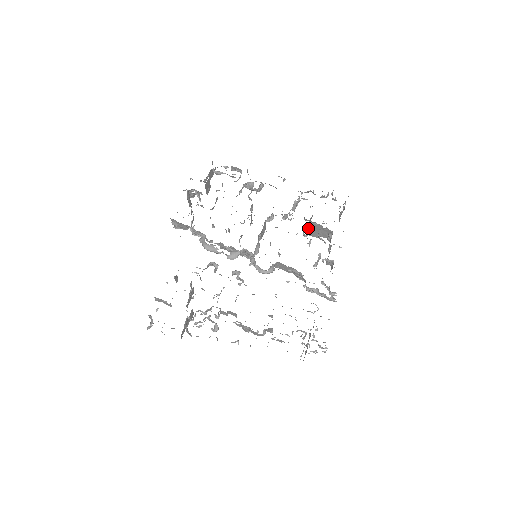
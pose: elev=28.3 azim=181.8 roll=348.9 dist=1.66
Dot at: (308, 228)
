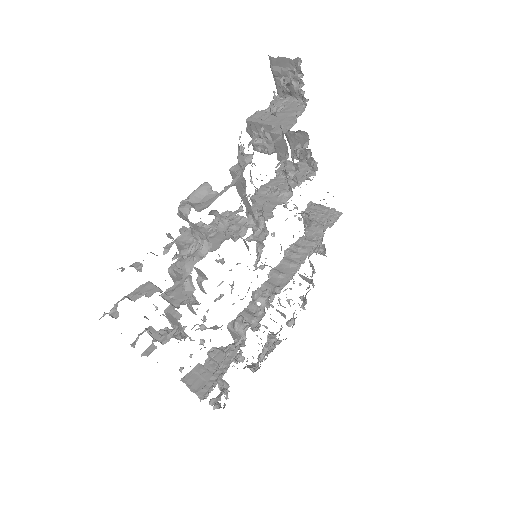
Dot at: (269, 152)
